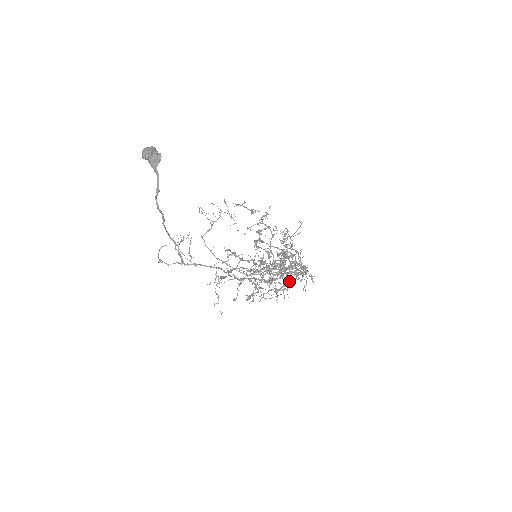
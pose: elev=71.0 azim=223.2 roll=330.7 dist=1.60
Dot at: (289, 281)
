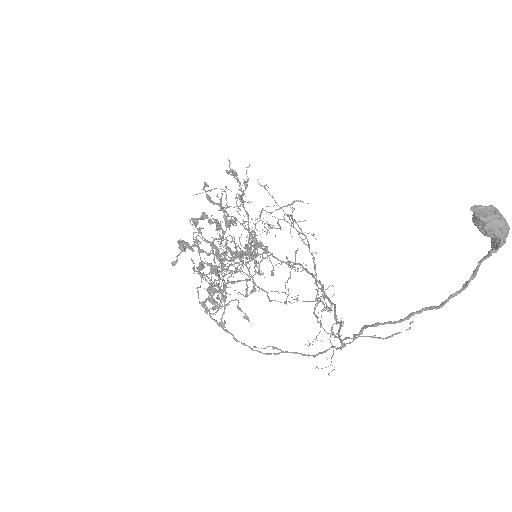
Dot at: occluded
